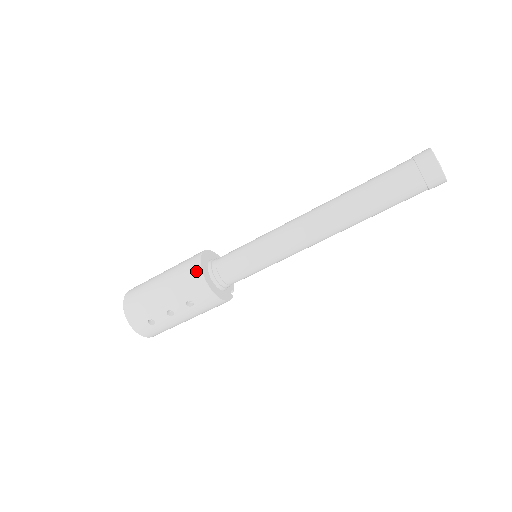
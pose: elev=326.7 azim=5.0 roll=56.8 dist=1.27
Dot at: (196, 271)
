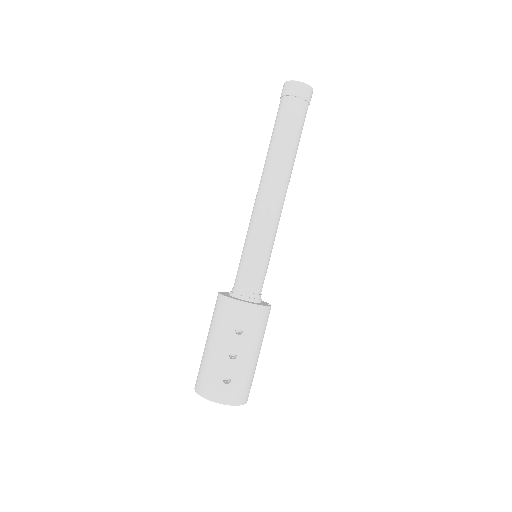
Dot at: (222, 301)
